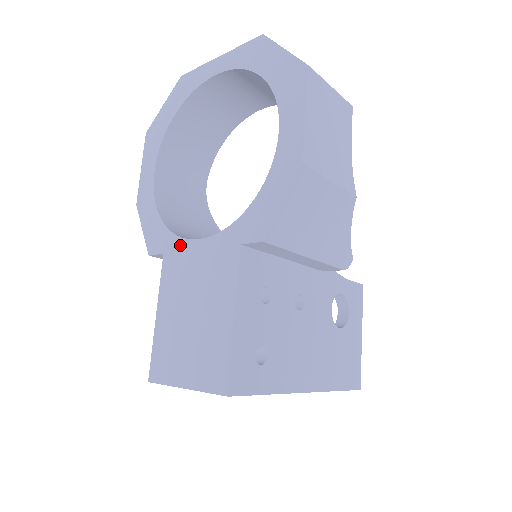
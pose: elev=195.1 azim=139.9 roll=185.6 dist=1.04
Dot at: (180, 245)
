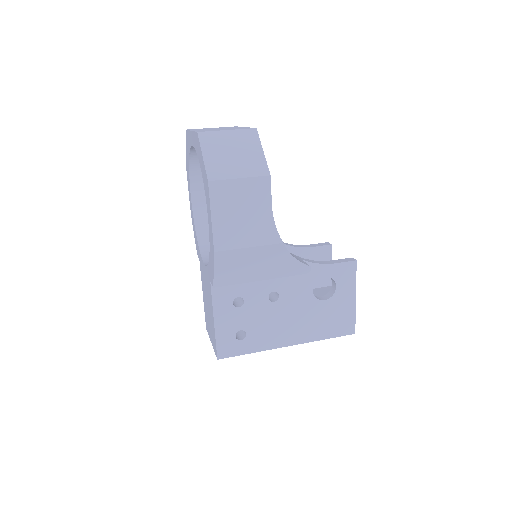
Dot at: (201, 260)
